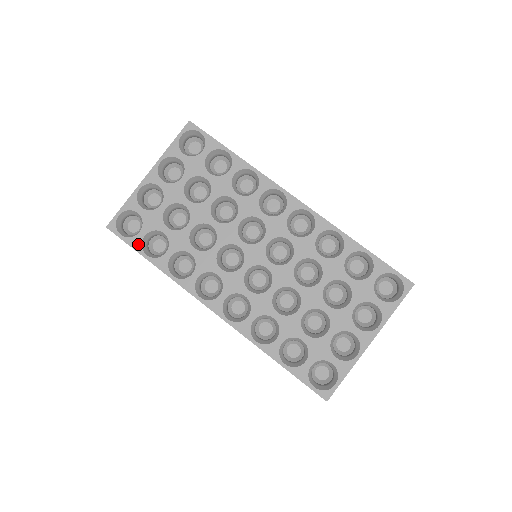
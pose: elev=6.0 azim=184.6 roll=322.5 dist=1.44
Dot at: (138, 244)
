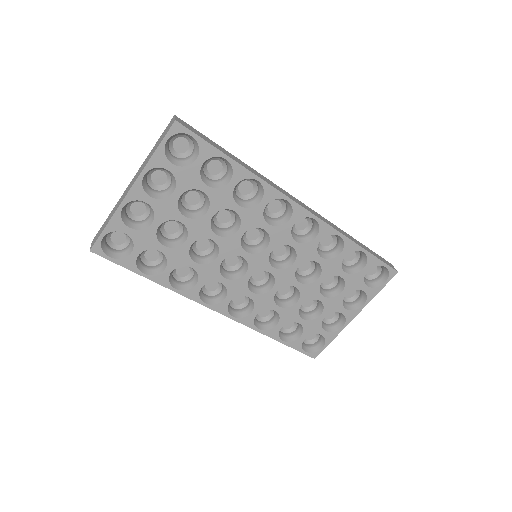
Dot at: (132, 264)
